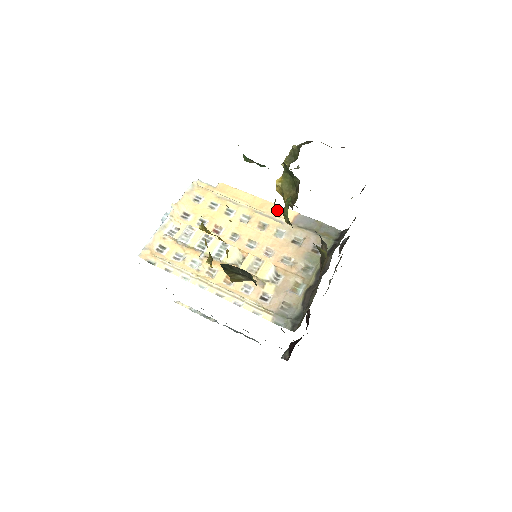
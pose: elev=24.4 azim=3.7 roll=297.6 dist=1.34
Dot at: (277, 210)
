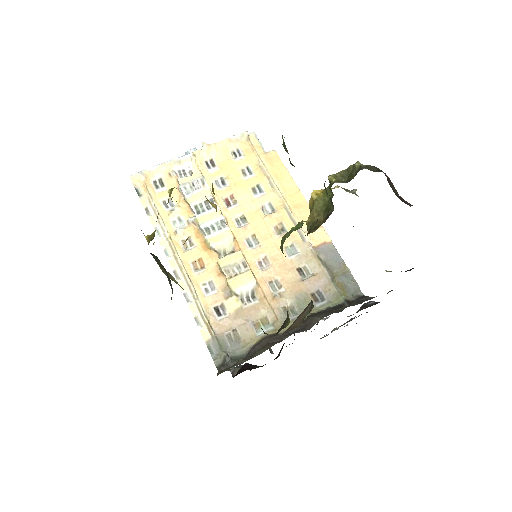
Dot at: occluded
